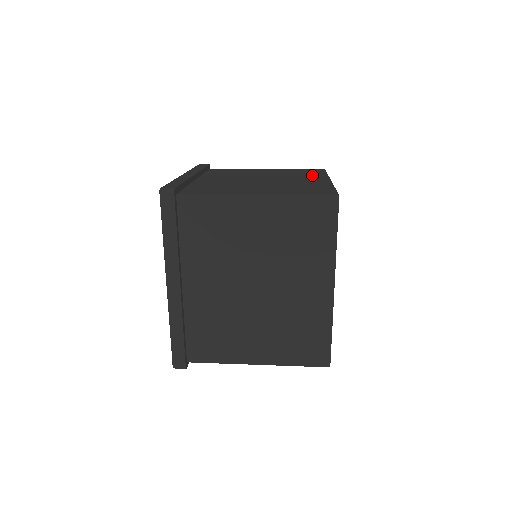
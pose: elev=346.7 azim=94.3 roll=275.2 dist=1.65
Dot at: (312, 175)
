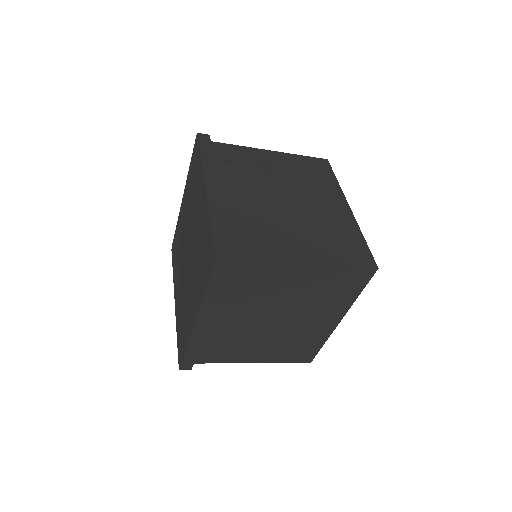
Dot at: (326, 185)
